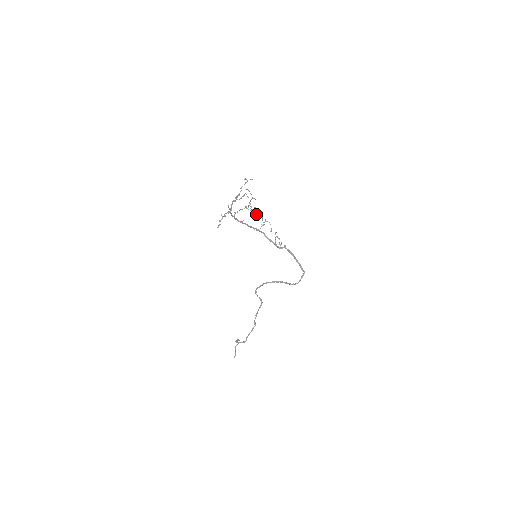
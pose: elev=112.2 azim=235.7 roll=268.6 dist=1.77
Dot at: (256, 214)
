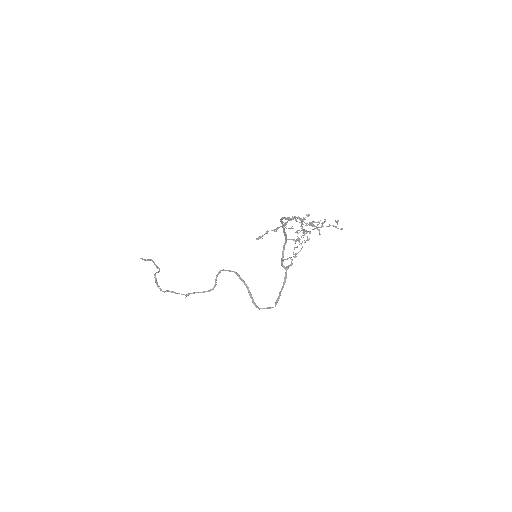
Dot at: (302, 230)
